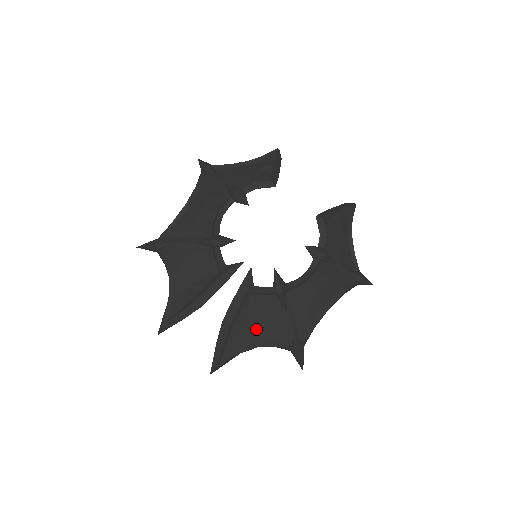
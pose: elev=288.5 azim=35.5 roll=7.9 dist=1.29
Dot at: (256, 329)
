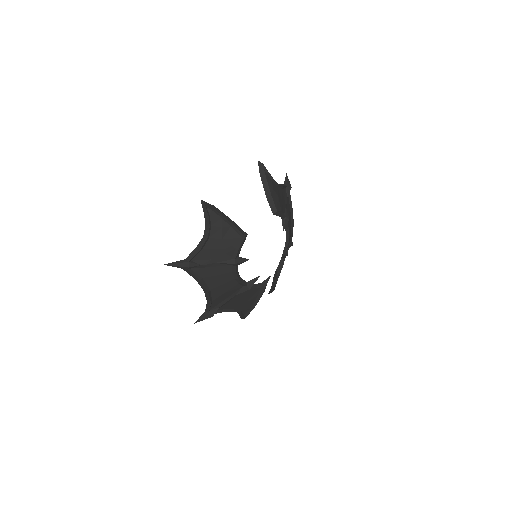
Dot at: occluded
